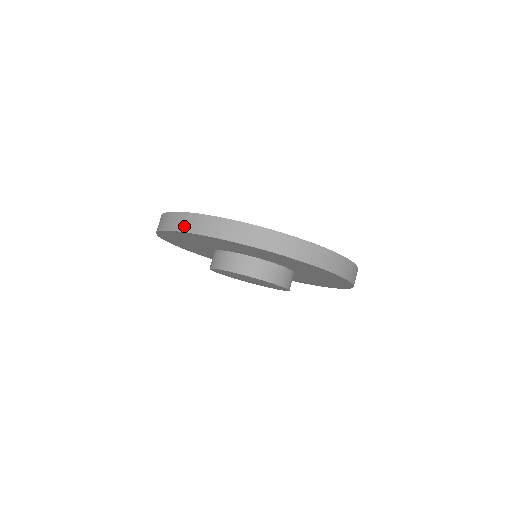
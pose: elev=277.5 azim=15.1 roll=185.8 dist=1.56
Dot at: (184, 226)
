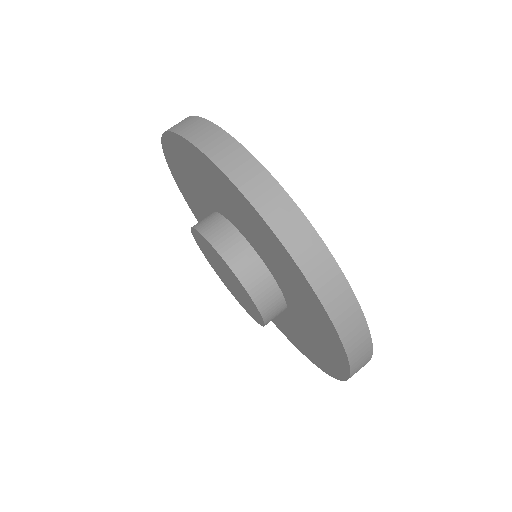
Dot at: (292, 240)
